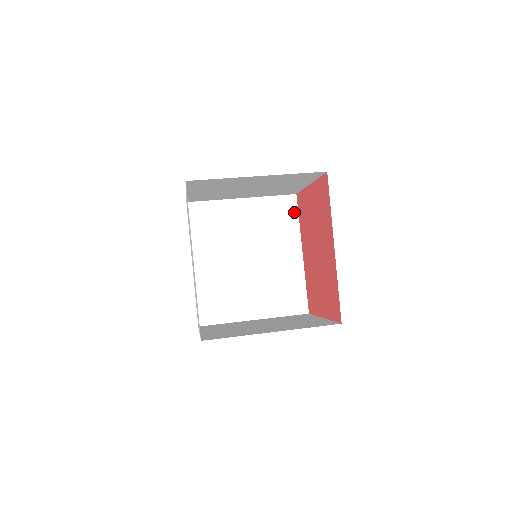
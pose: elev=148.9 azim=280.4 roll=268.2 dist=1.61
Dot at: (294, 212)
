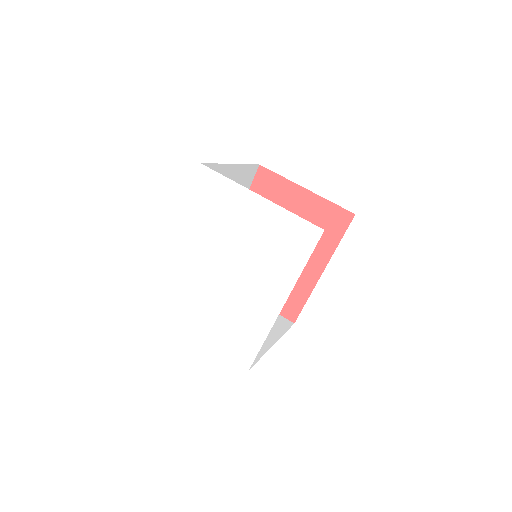
Dot at: (250, 182)
